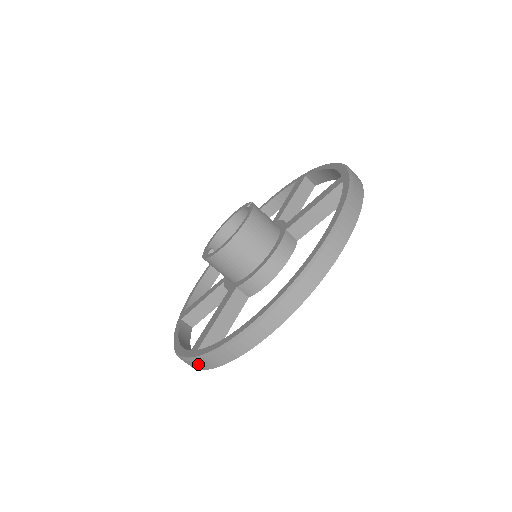
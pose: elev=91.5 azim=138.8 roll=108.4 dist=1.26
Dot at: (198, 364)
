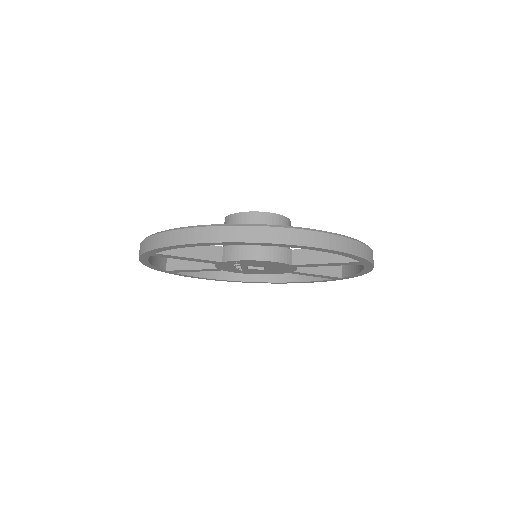
Dot at: (147, 243)
